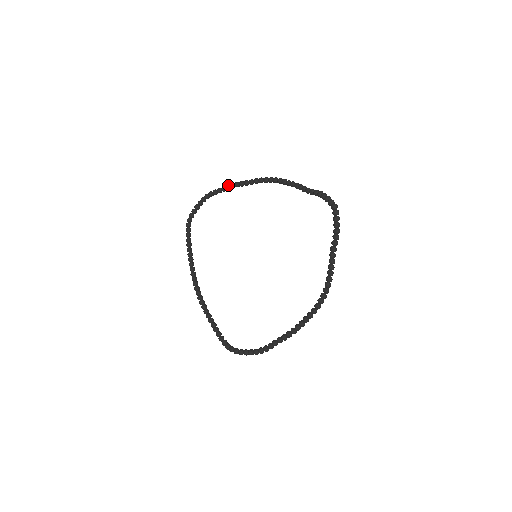
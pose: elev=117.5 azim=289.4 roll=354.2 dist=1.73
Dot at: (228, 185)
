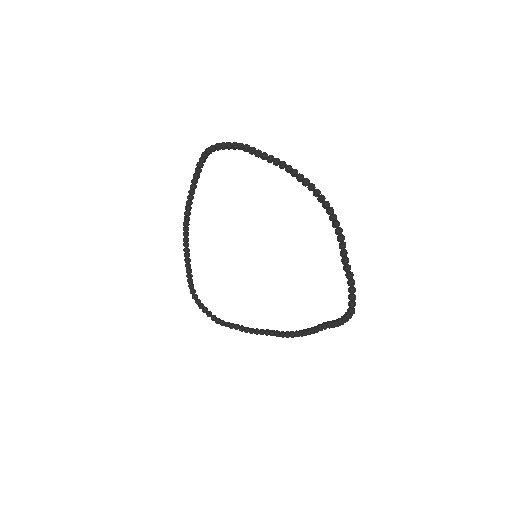
Dot at: (271, 159)
